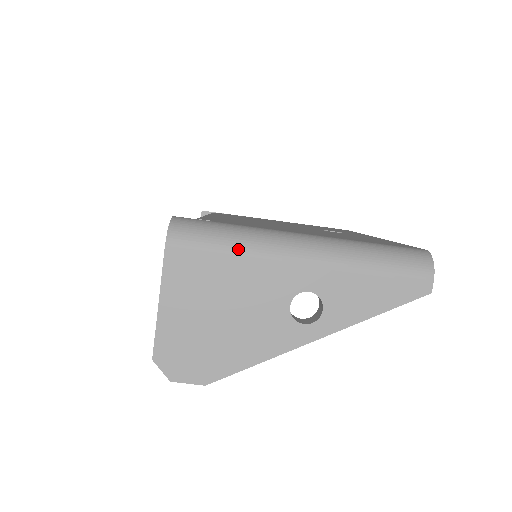
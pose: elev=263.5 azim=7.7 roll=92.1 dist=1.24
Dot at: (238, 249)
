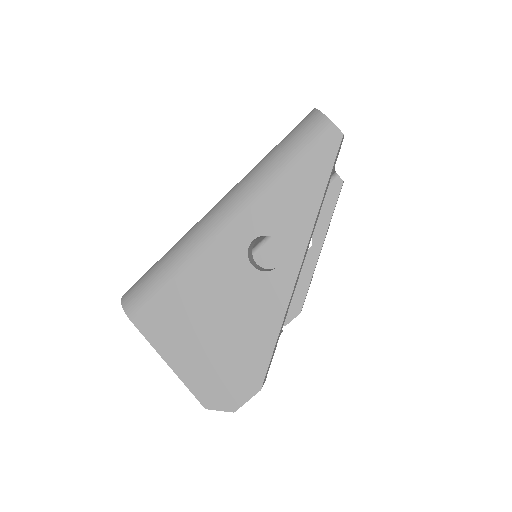
Dot at: (175, 267)
